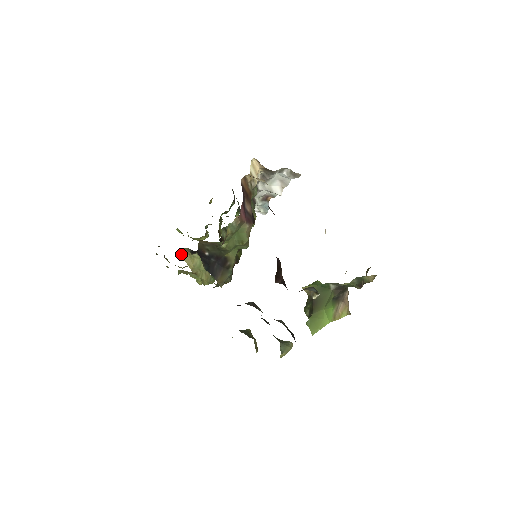
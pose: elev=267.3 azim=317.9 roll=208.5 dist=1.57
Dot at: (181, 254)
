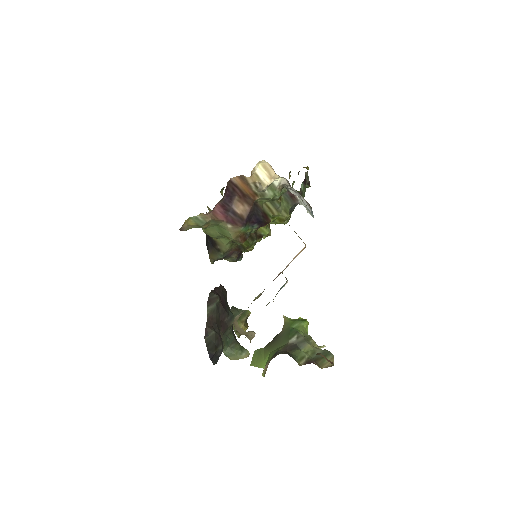
Dot at: (209, 209)
